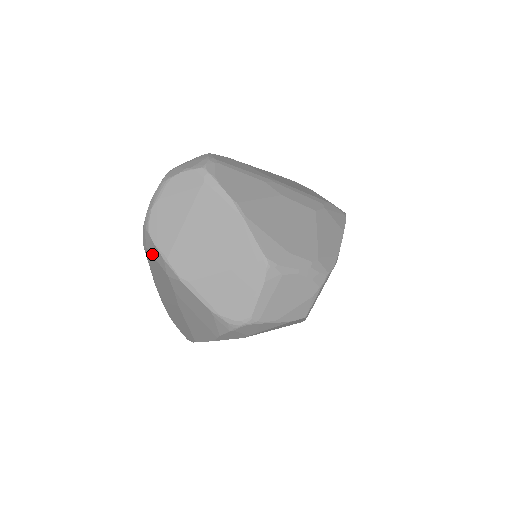
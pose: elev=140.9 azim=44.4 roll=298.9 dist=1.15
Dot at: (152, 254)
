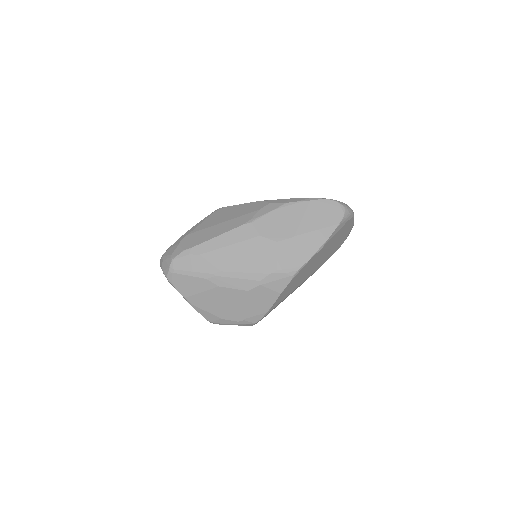
Dot at: occluded
